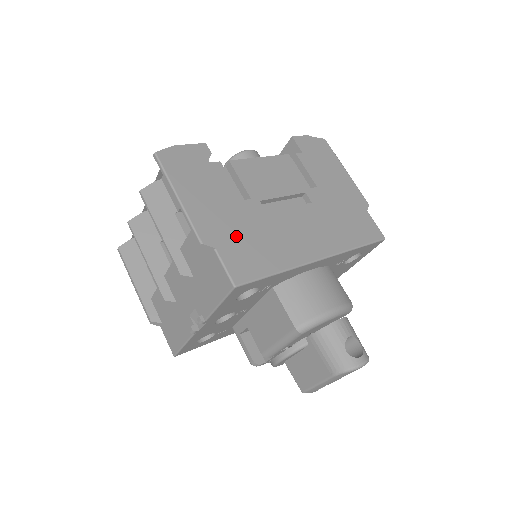
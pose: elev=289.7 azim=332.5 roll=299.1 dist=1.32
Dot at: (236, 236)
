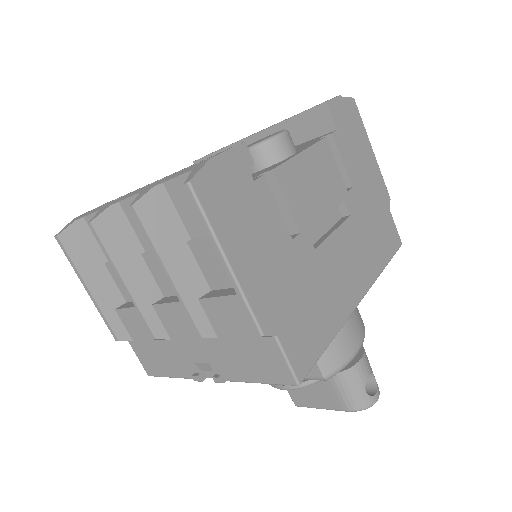
Dot at: (293, 305)
